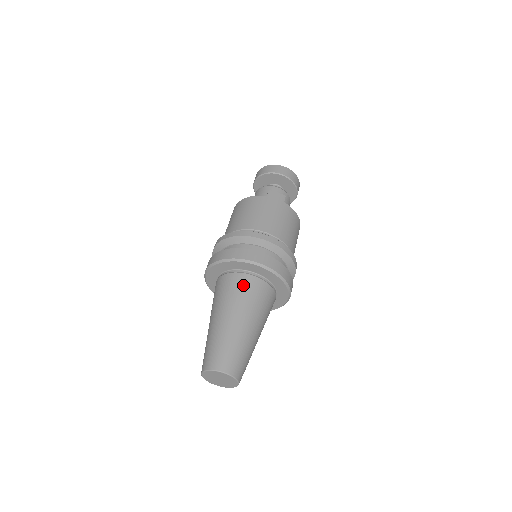
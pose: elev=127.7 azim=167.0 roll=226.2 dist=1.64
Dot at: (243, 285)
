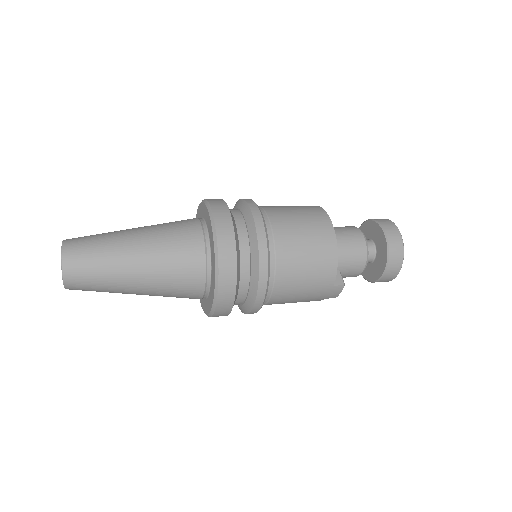
Dot at: occluded
